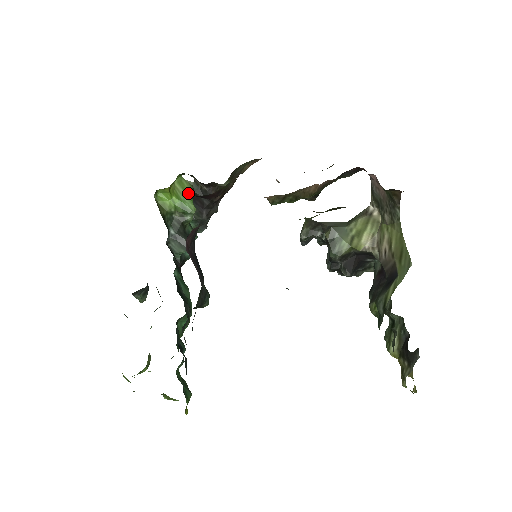
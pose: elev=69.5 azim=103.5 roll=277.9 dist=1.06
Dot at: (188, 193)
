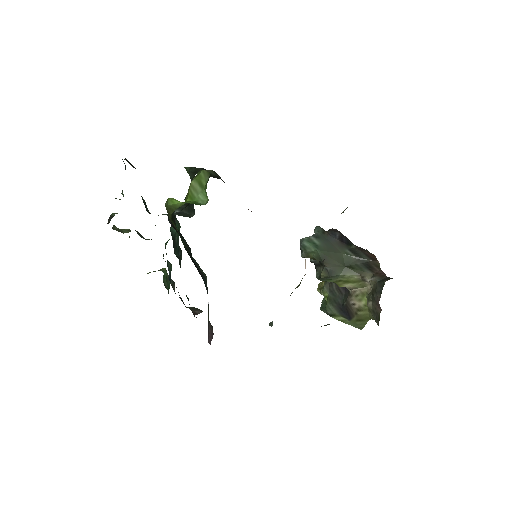
Dot at: occluded
